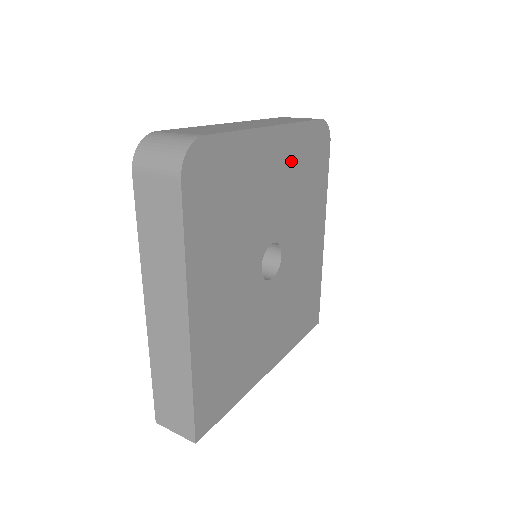
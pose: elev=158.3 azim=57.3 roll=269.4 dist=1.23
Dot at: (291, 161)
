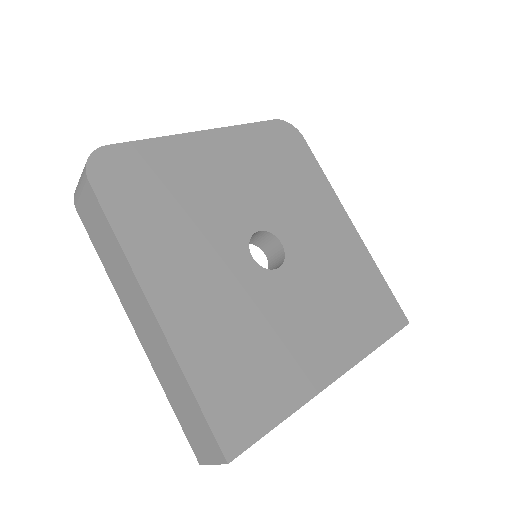
Dot at: (246, 157)
